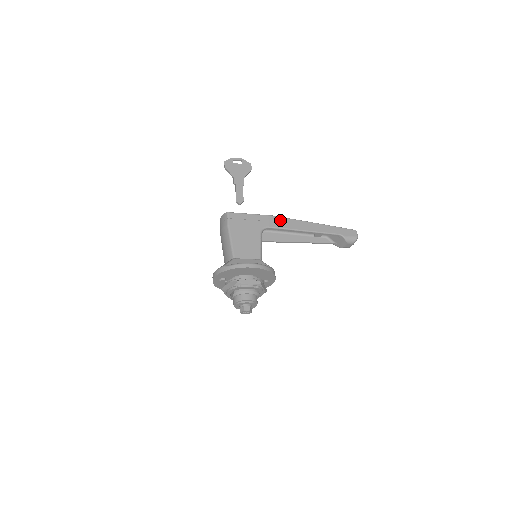
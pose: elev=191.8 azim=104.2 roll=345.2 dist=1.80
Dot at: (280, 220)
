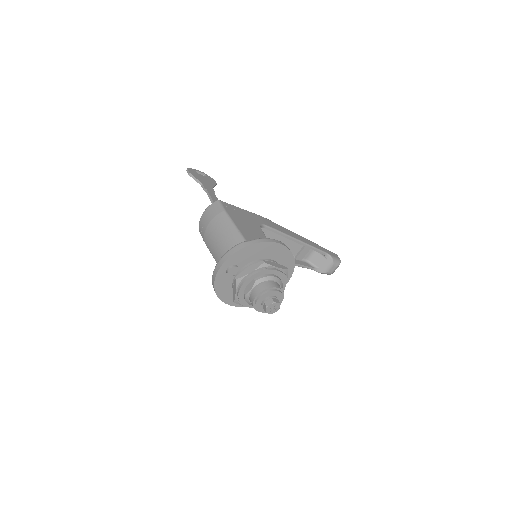
Dot at: (272, 223)
